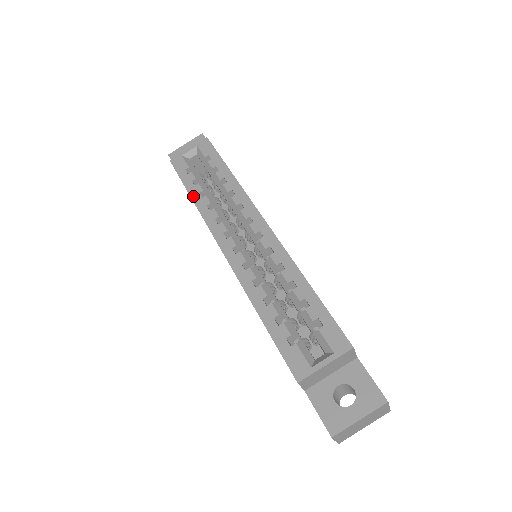
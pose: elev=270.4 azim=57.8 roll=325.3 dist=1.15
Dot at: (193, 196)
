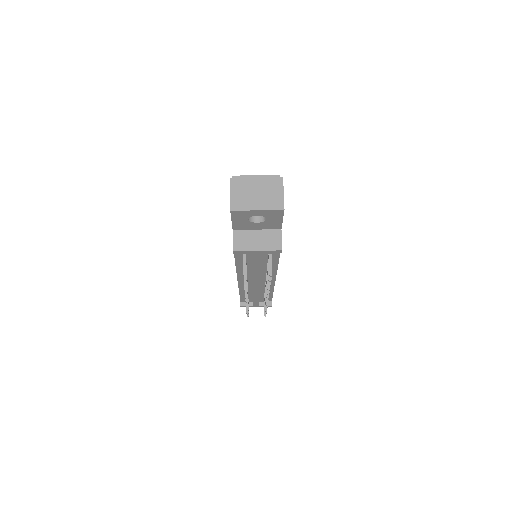
Dot at: occluded
